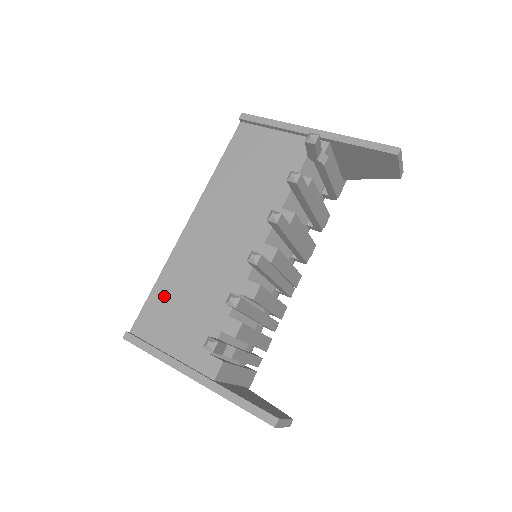
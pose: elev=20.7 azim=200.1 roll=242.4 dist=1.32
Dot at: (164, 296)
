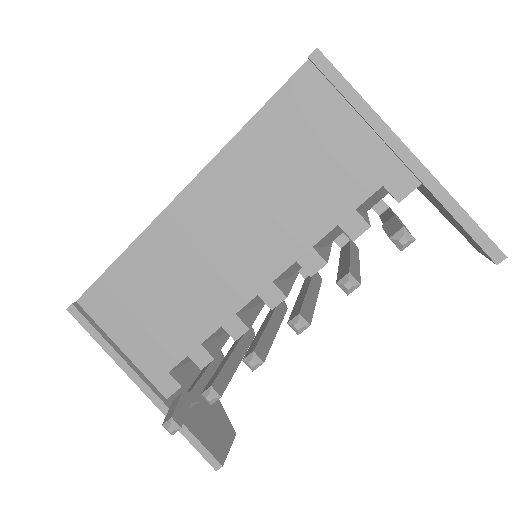
Dot at: (127, 281)
